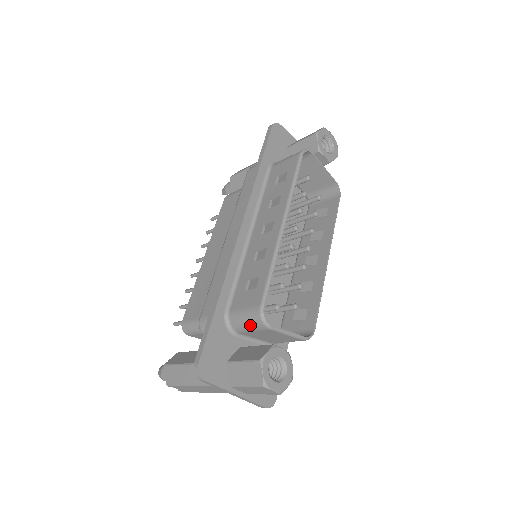
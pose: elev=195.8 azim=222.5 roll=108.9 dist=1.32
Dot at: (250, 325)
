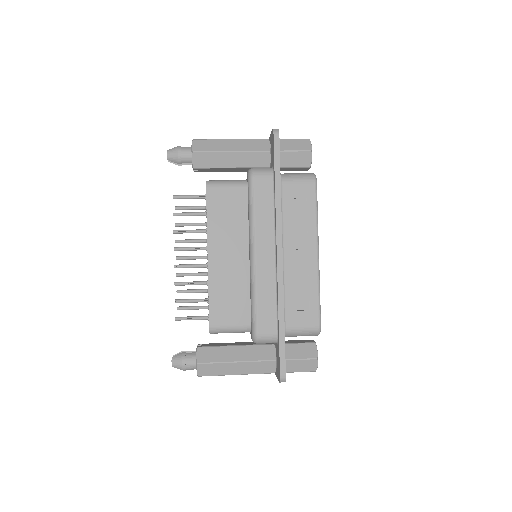
Dot at: (305, 335)
